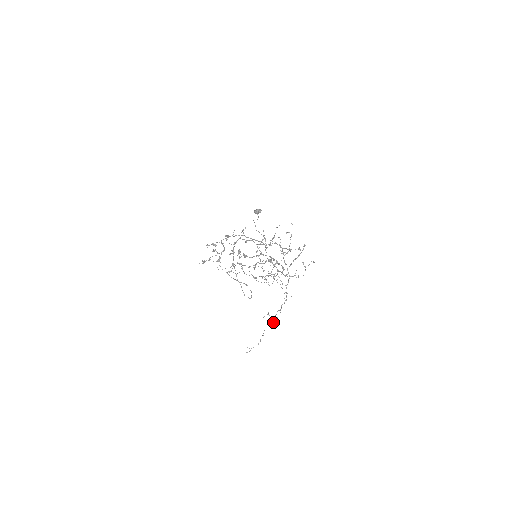
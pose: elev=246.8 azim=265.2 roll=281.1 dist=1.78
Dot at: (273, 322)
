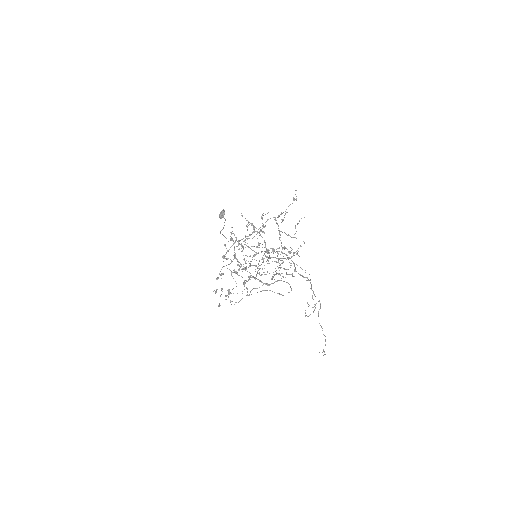
Dot at: (319, 309)
